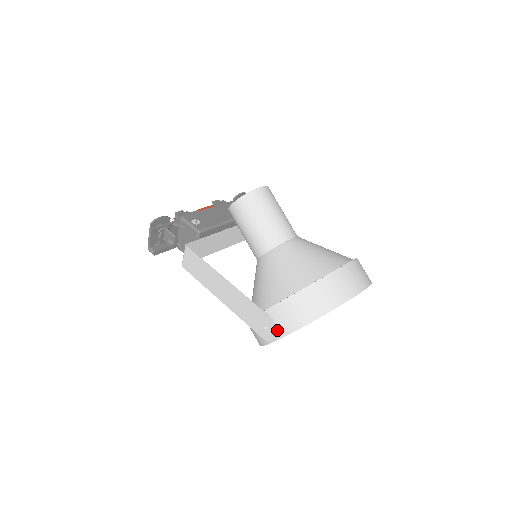
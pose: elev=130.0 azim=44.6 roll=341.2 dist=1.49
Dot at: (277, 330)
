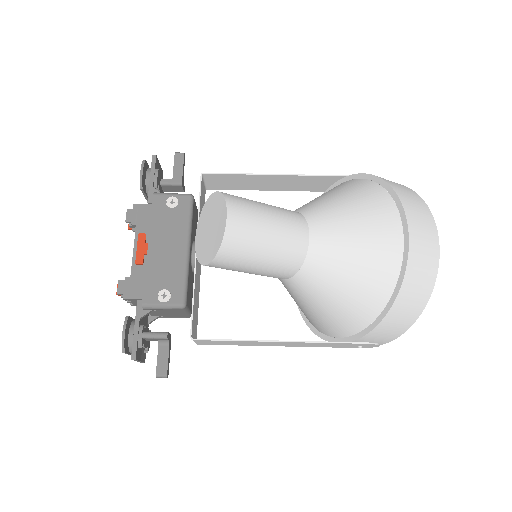
Dot at: (378, 344)
